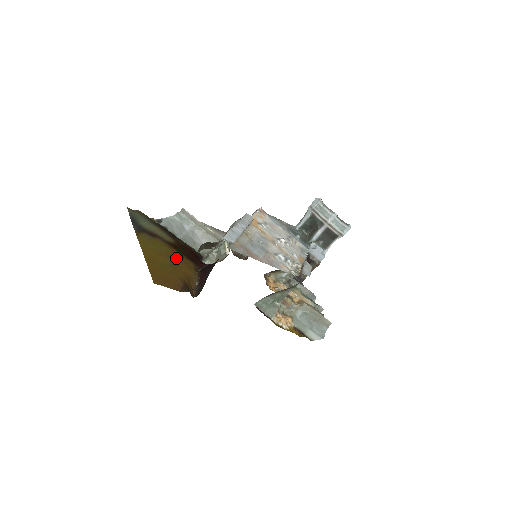
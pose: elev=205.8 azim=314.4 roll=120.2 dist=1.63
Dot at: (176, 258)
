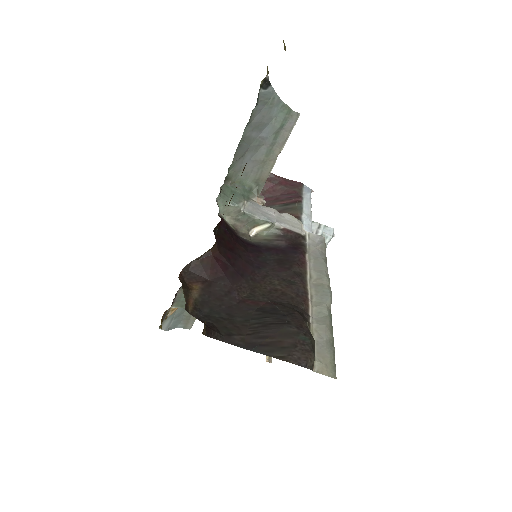
Dot at: occluded
